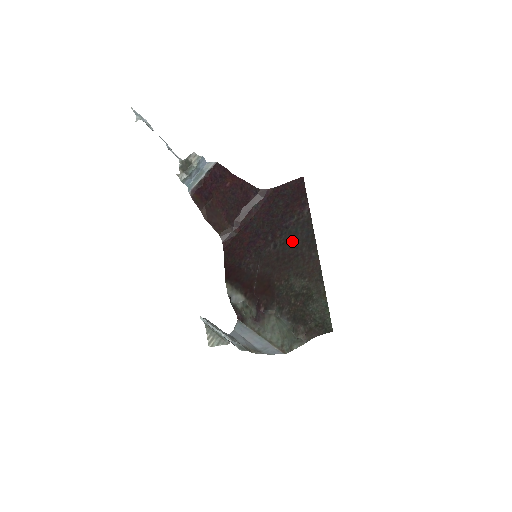
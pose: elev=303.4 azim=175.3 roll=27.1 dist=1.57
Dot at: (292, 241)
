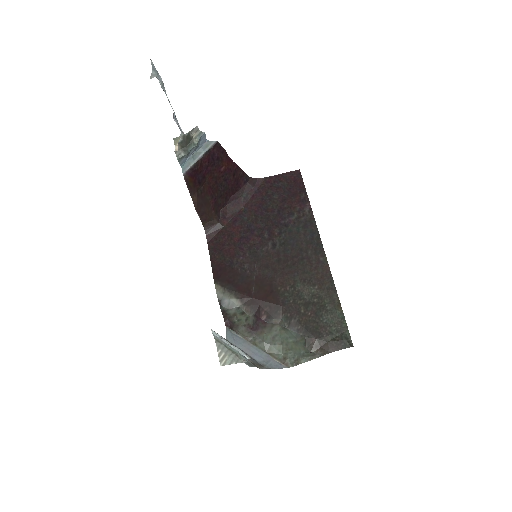
Dot at: (294, 242)
